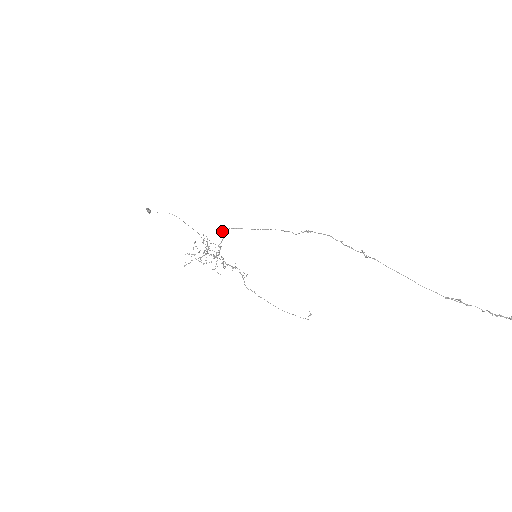
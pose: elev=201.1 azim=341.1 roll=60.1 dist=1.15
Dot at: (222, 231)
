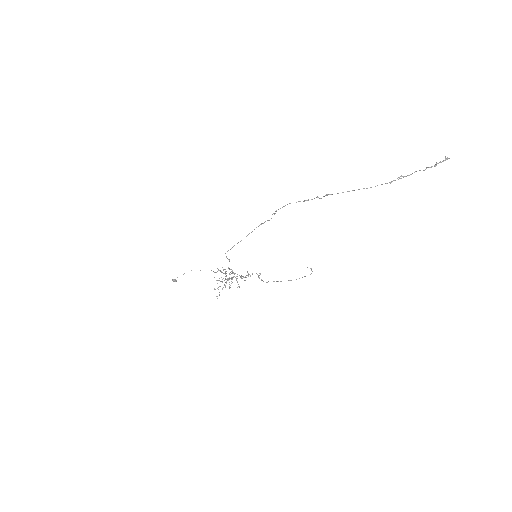
Dot at: (226, 257)
